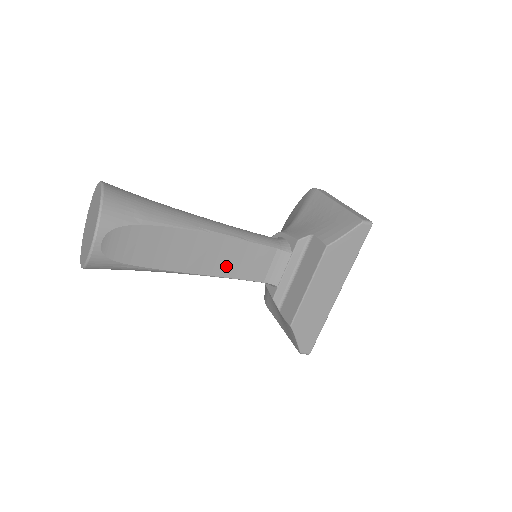
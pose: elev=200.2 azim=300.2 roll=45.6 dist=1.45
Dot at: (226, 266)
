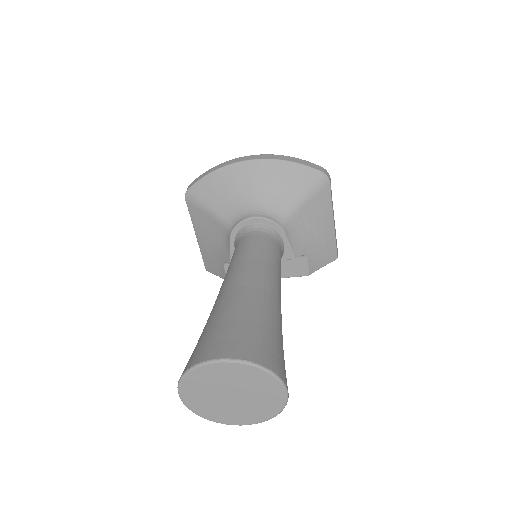
Dot at: occluded
